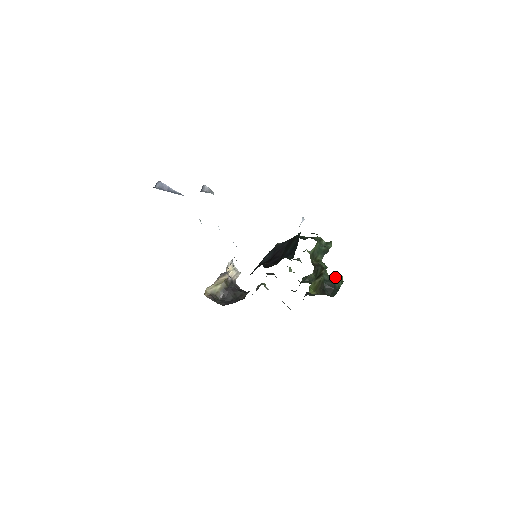
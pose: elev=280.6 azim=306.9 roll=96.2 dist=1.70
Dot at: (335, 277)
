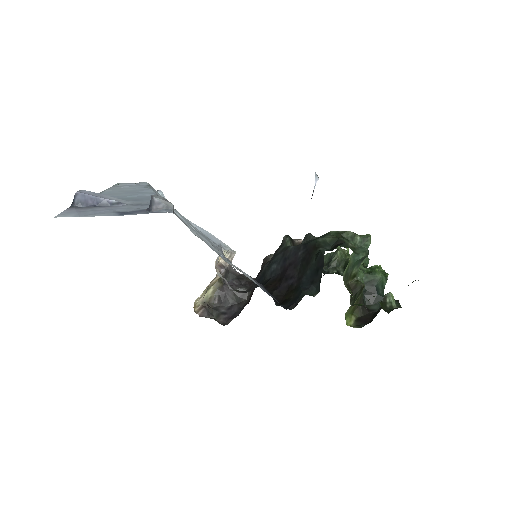
Dot at: (383, 301)
